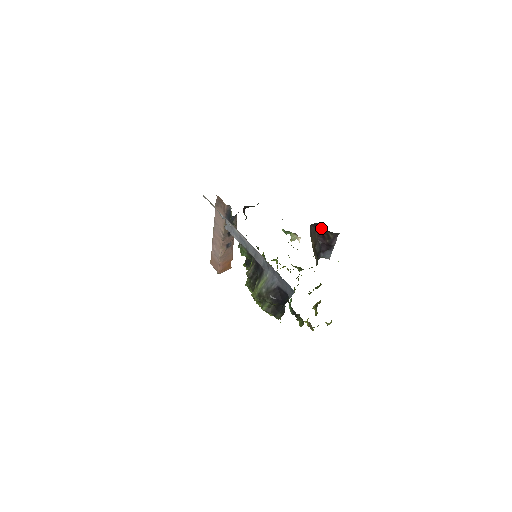
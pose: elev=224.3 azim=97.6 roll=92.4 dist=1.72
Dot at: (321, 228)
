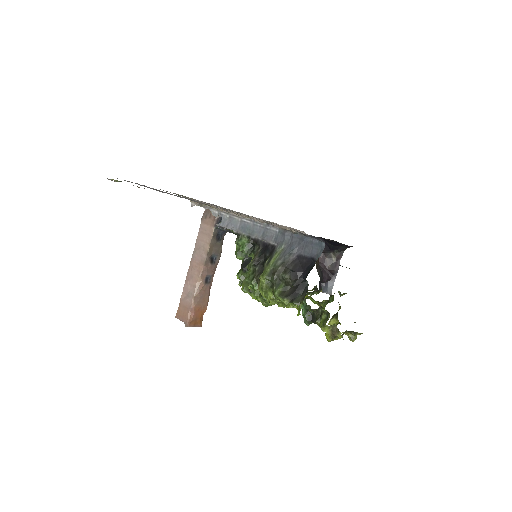
Dot at: occluded
